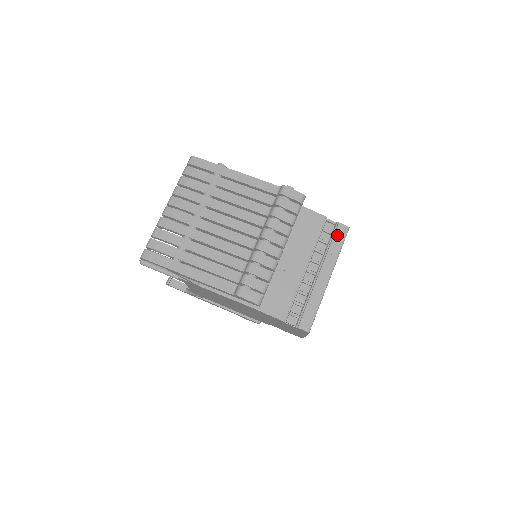
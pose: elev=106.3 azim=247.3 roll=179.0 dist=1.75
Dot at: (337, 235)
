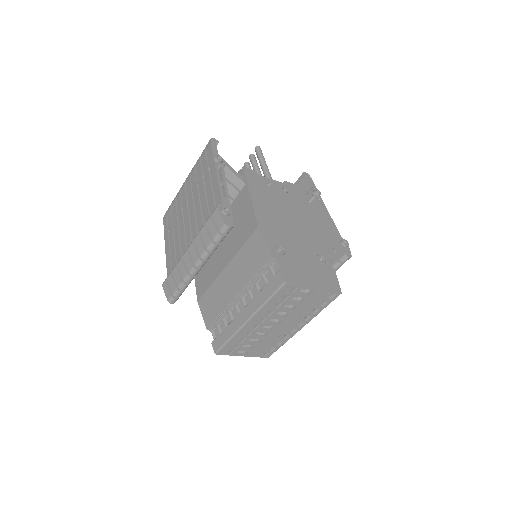
Dot at: (271, 283)
